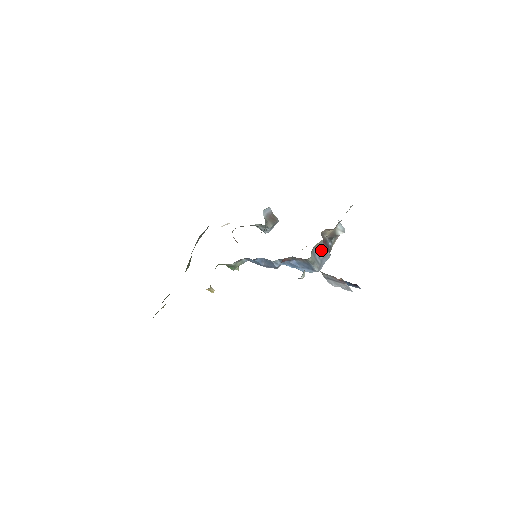
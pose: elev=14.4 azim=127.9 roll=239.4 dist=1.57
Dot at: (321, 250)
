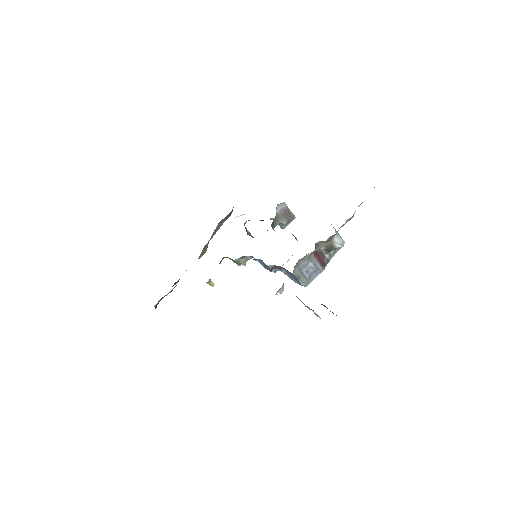
Dot at: (310, 264)
